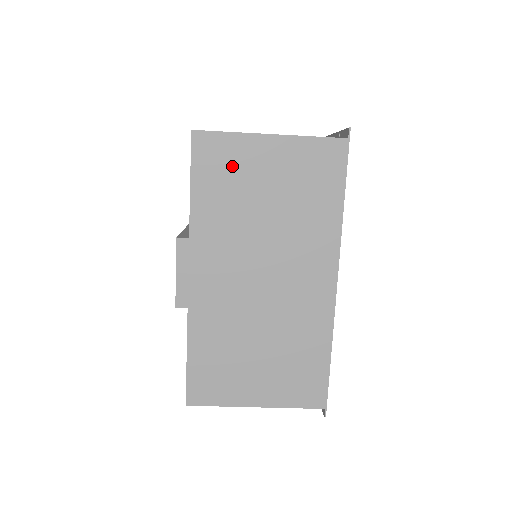
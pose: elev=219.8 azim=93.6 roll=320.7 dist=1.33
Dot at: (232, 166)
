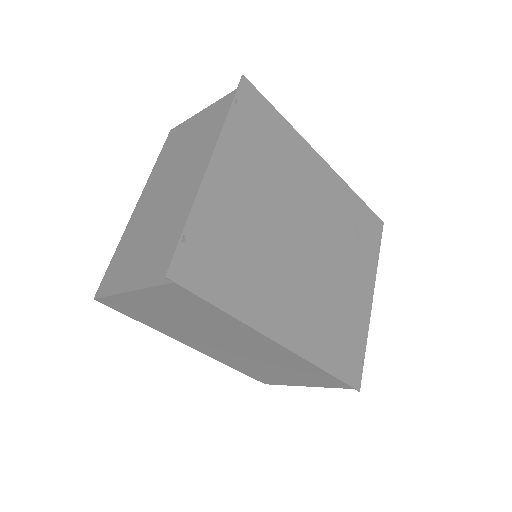
Dot at: (136, 308)
